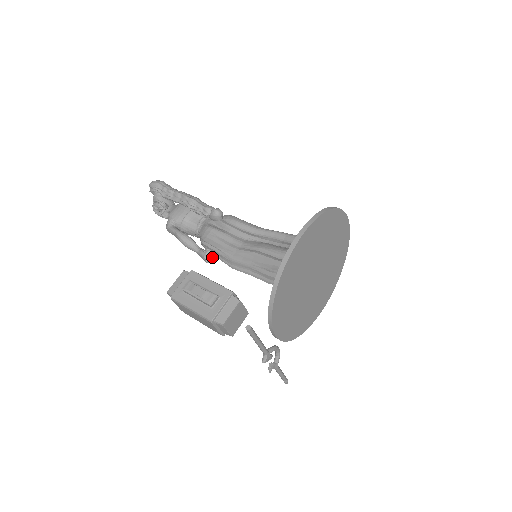
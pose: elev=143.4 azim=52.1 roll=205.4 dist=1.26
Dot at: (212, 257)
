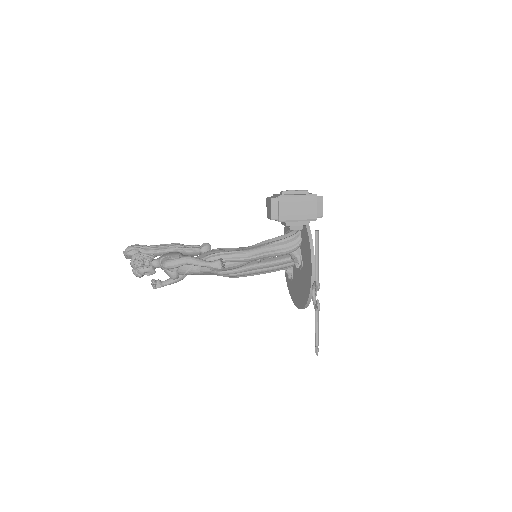
Dot at: (224, 264)
